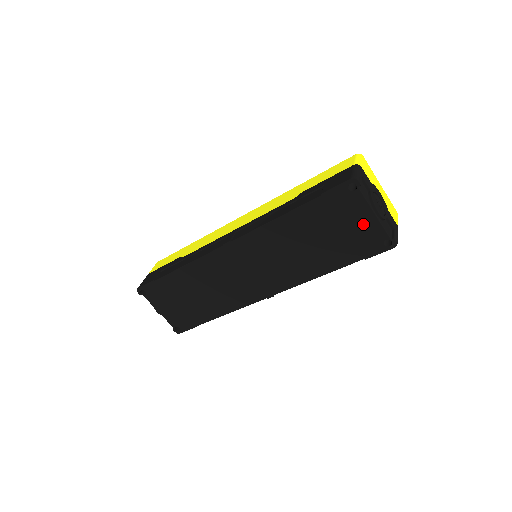
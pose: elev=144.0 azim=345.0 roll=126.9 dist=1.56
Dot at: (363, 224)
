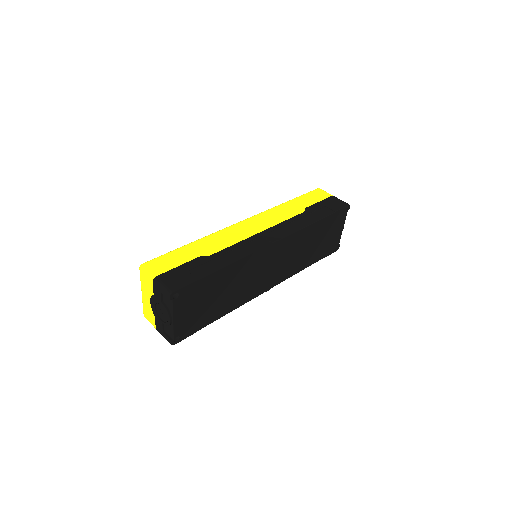
Dot at: (337, 234)
